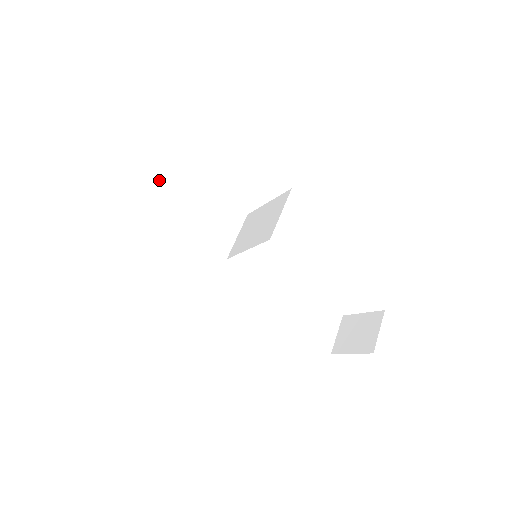
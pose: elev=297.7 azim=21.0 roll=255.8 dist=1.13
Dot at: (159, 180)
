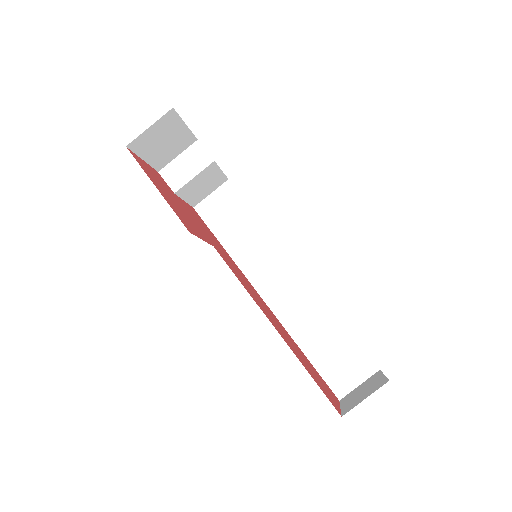
Dot at: (188, 162)
